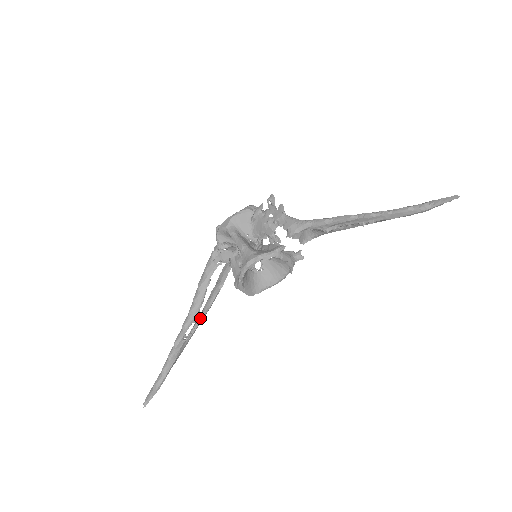
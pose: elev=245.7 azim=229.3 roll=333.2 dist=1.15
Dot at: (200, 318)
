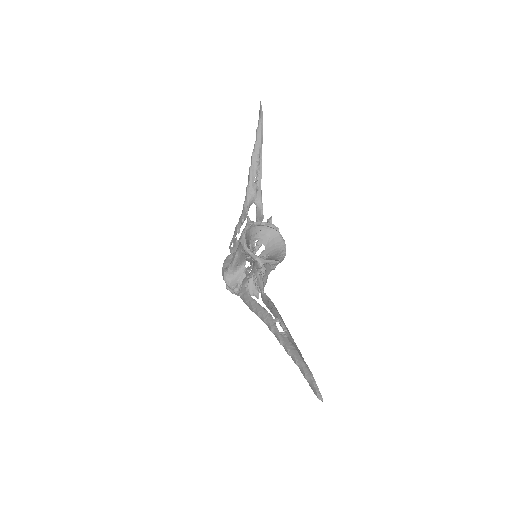
Dot at: (278, 319)
